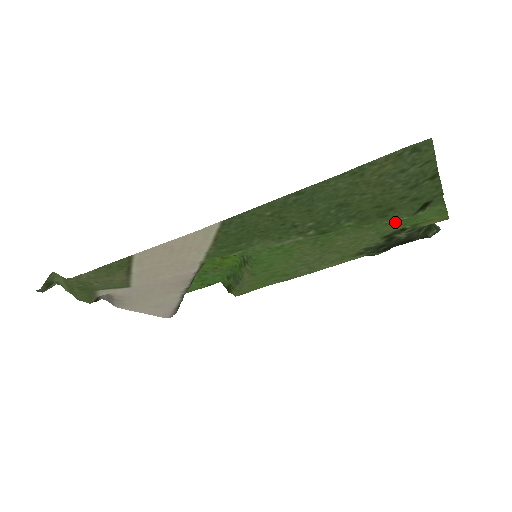
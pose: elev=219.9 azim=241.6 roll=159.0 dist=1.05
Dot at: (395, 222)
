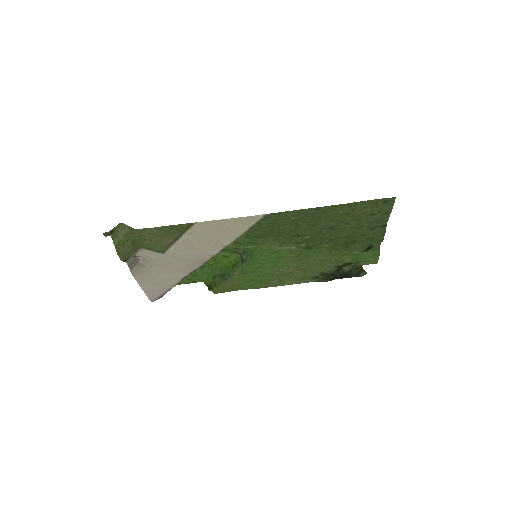
Dot at: (350, 254)
